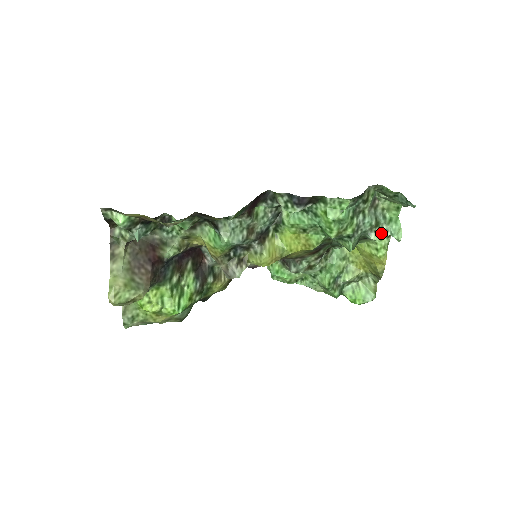
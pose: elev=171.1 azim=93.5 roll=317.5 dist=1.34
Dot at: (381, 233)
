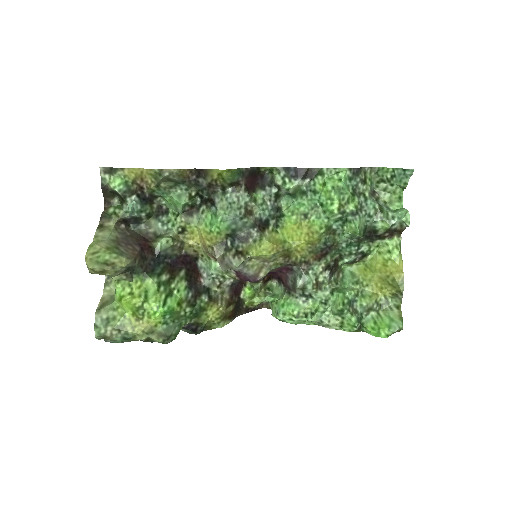
Dot at: (388, 220)
